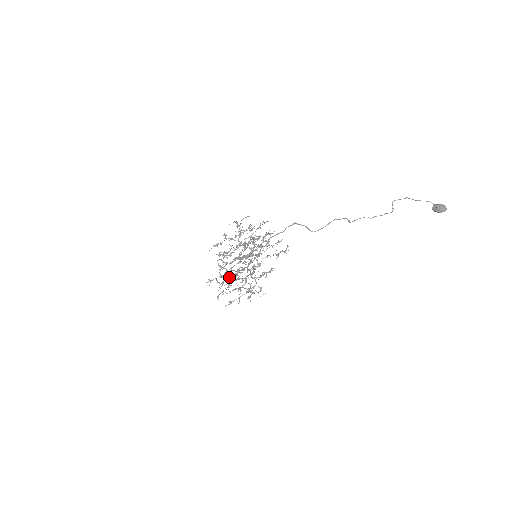
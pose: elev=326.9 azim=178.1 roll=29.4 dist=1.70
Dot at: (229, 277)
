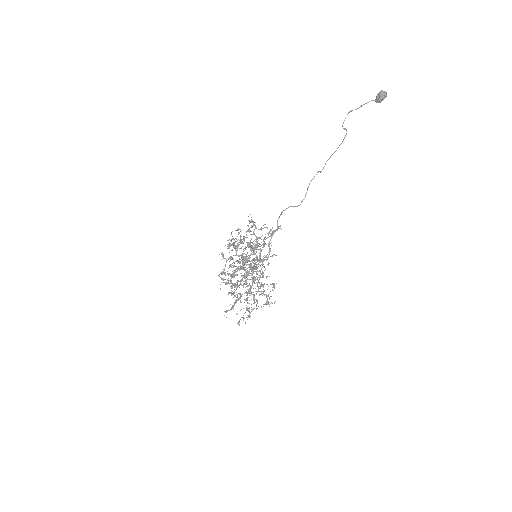
Dot at: (244, 299)
